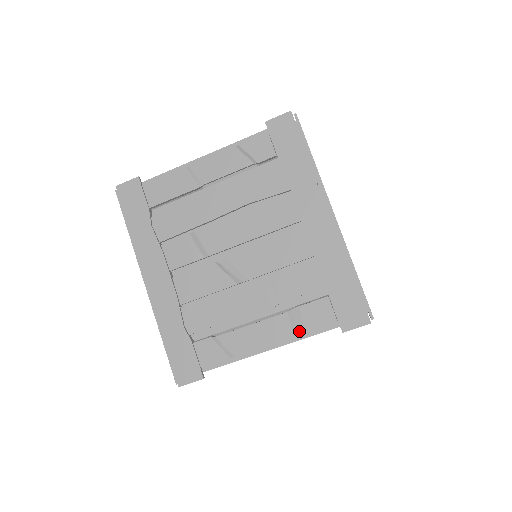
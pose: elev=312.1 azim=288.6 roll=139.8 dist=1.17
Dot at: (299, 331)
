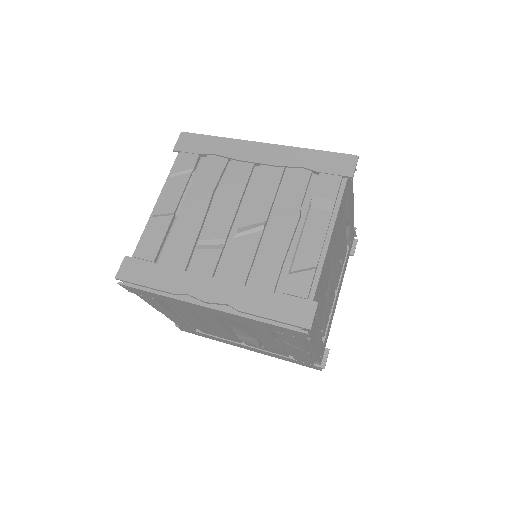
Dot at: (331, 206)
